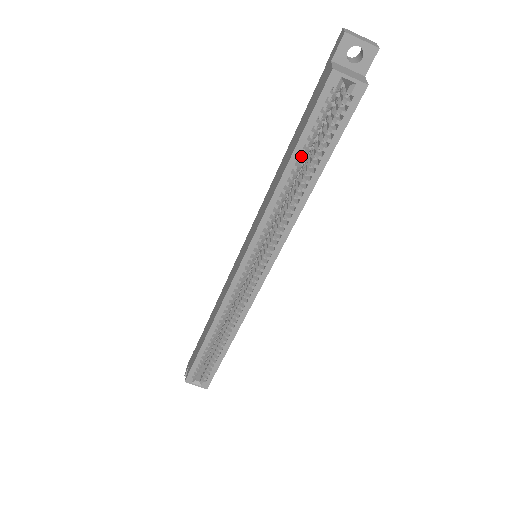
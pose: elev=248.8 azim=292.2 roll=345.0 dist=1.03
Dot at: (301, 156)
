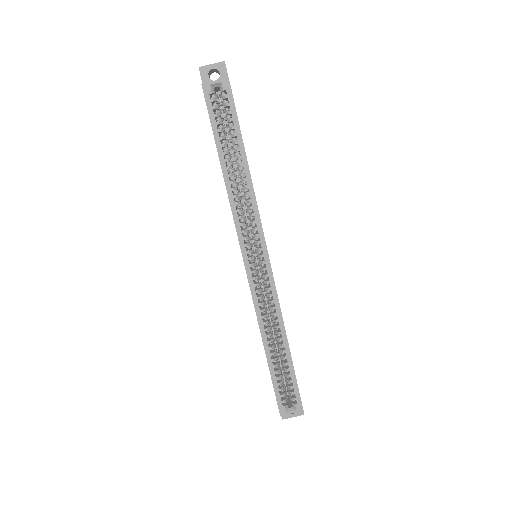
Dot at: (225, 151)
